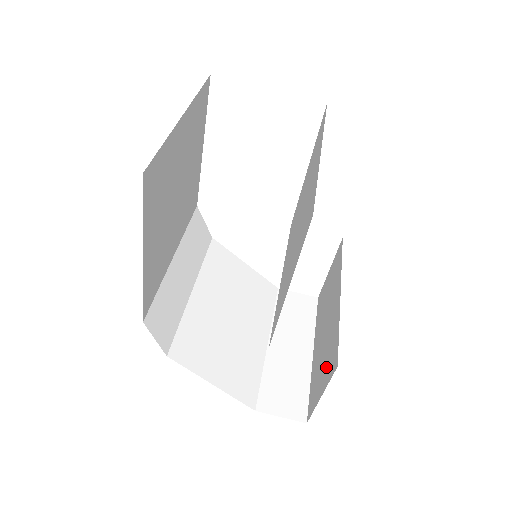
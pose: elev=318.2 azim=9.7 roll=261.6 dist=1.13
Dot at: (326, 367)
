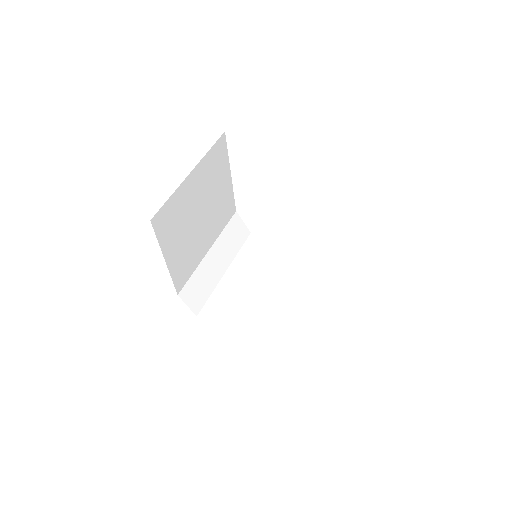
Dot at: occluded
